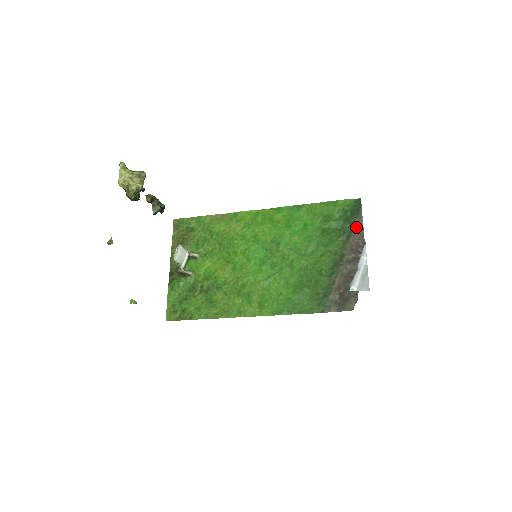
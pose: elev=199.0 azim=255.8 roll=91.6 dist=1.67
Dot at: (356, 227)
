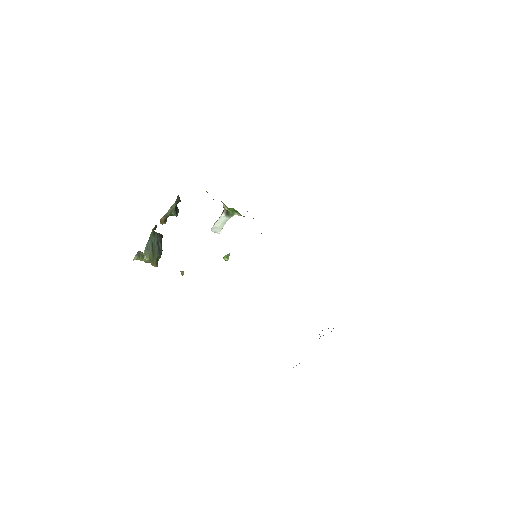
Dot at: occluded
